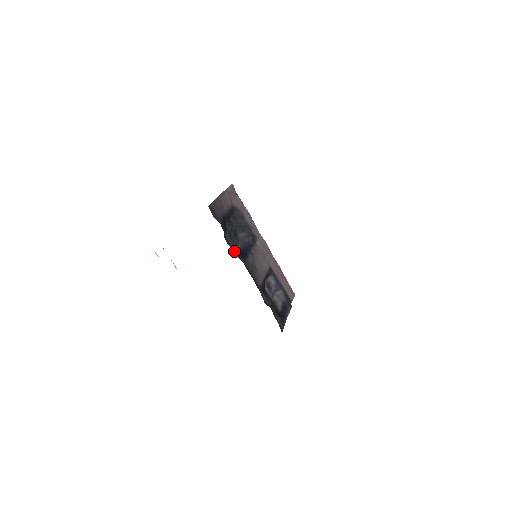
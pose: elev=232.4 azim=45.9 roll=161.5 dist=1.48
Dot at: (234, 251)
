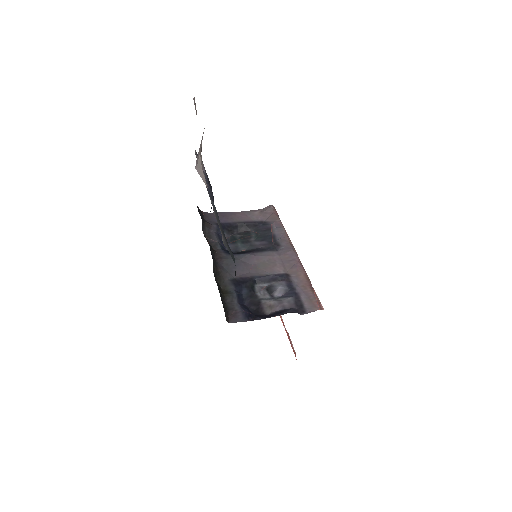
Dot at: (211, 243)
